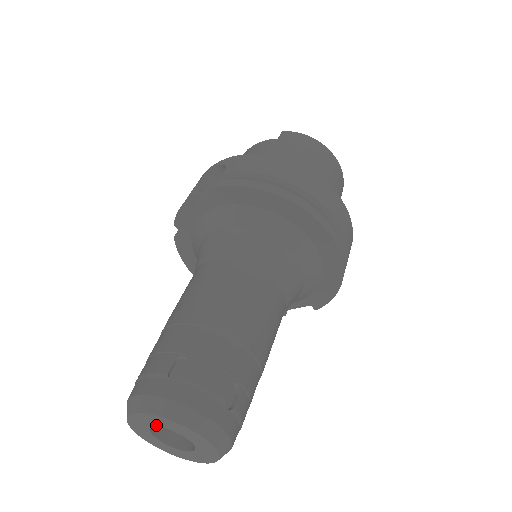
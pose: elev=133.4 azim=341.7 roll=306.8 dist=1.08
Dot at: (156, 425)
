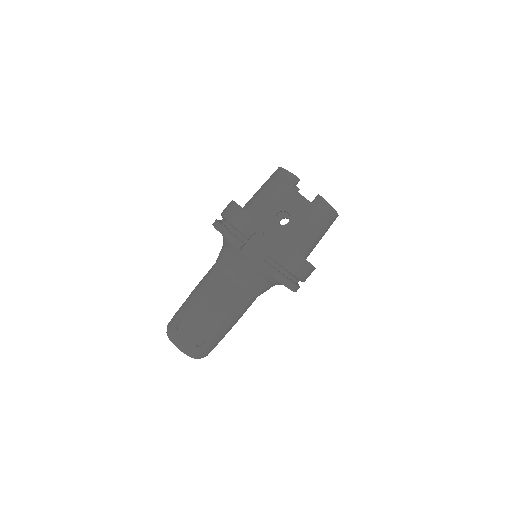
Dot at: occluded
